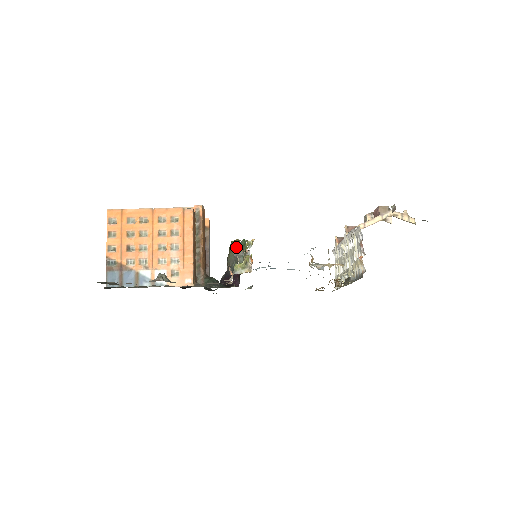
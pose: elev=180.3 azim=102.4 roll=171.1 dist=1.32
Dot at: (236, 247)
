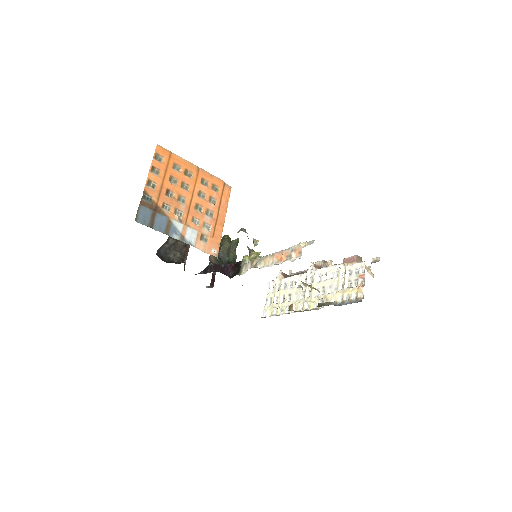
Dot at: (231, 242)
